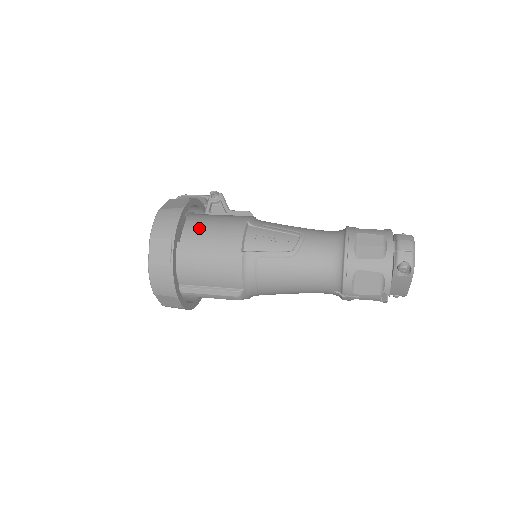
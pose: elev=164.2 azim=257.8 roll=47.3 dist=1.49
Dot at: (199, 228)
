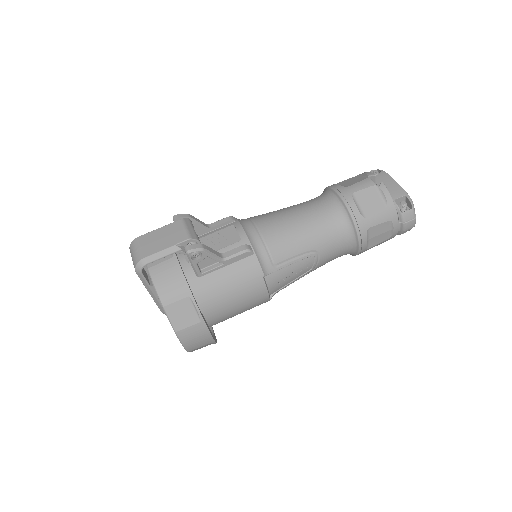
Dot at: (220, 310)
